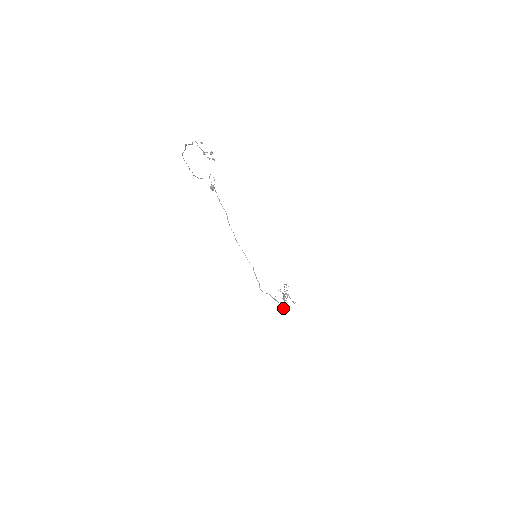
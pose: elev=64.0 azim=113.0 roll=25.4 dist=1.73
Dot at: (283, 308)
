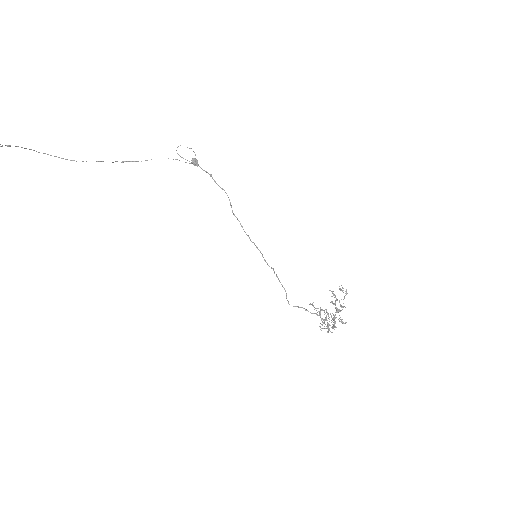
Dot at: occluded
